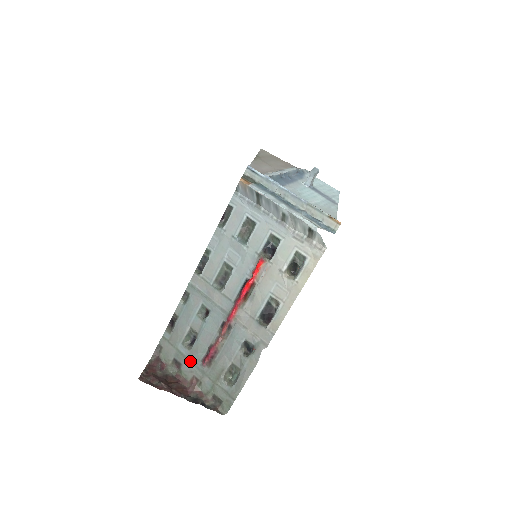
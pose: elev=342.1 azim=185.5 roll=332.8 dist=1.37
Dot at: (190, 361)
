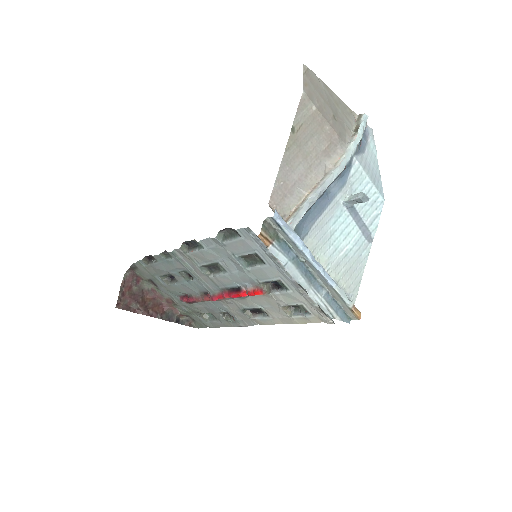
Dot at: (167, 290)
